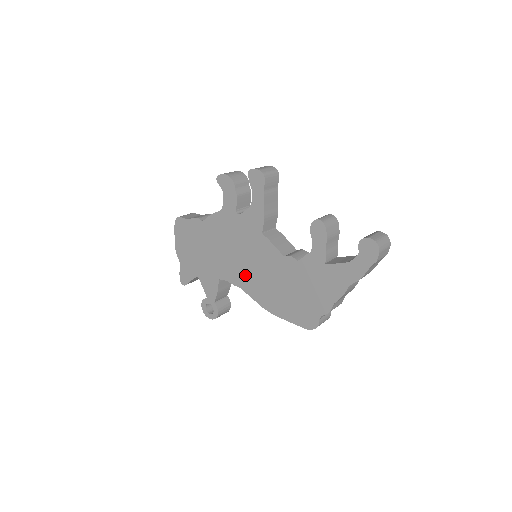
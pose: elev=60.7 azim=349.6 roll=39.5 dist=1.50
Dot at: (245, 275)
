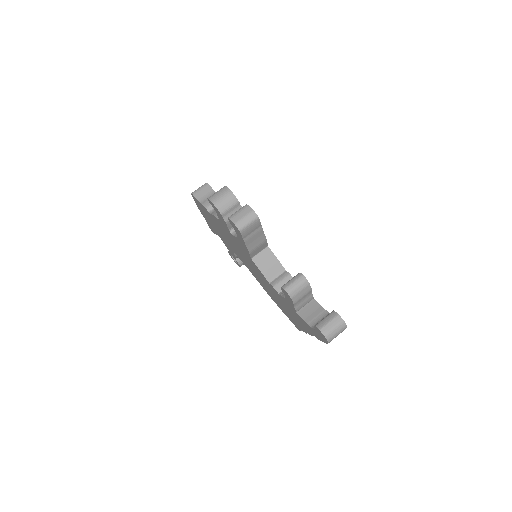
Dot at: (249, 267)
